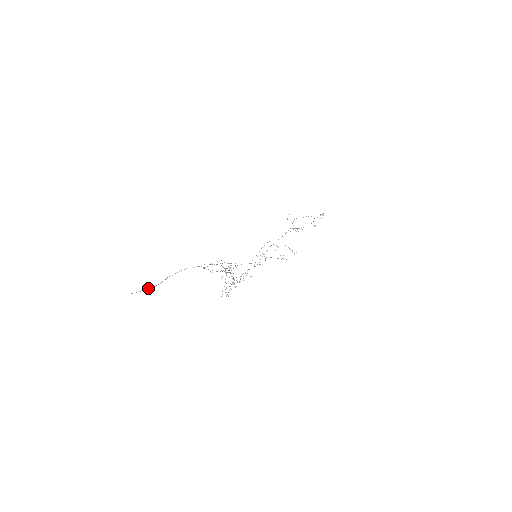
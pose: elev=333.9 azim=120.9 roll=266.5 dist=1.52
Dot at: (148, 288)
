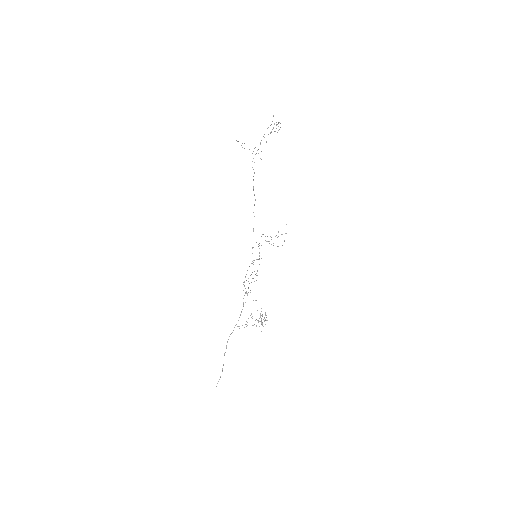
Dot at: (220, 377)
